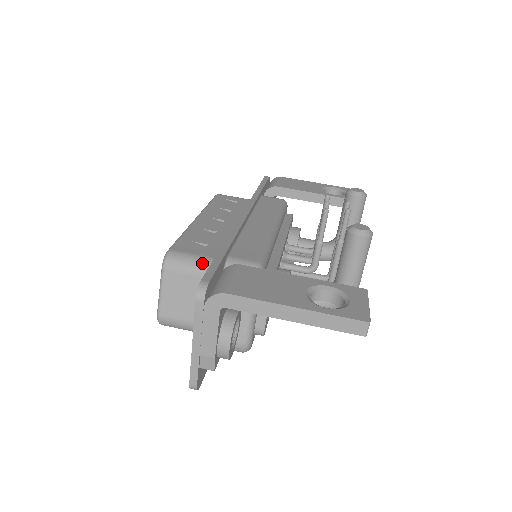
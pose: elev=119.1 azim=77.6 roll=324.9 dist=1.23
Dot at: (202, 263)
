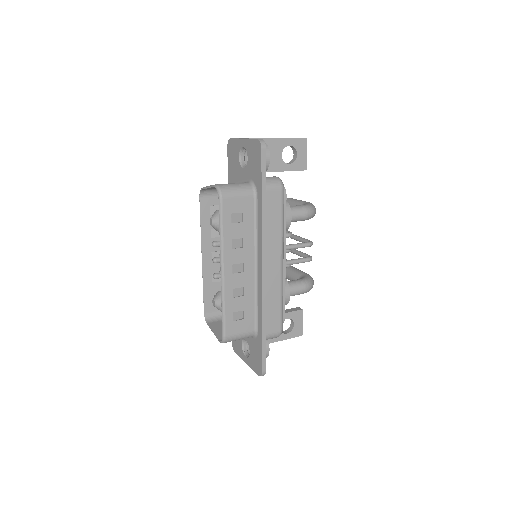
Dot at: occluded
